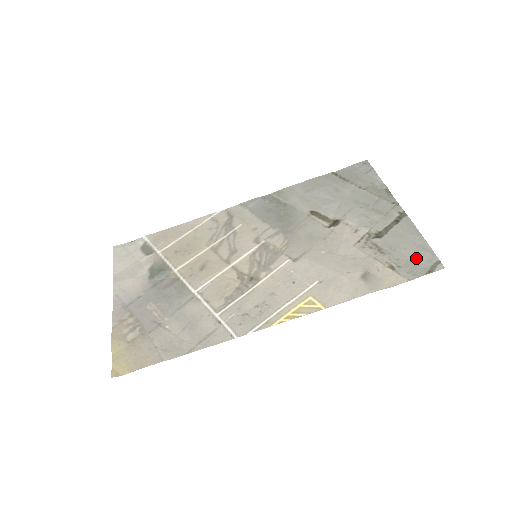
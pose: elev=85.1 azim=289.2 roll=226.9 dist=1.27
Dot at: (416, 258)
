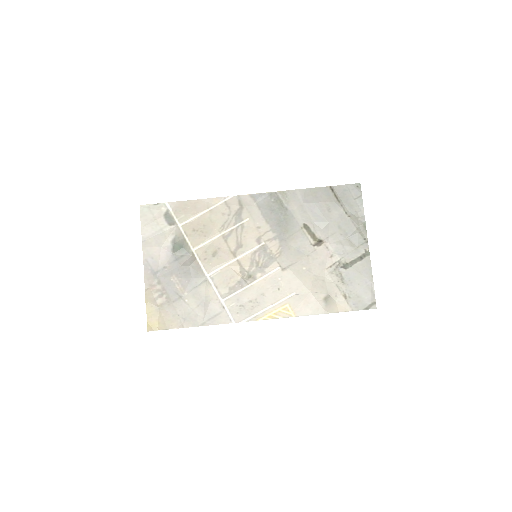
Dot at: (362, 295)
